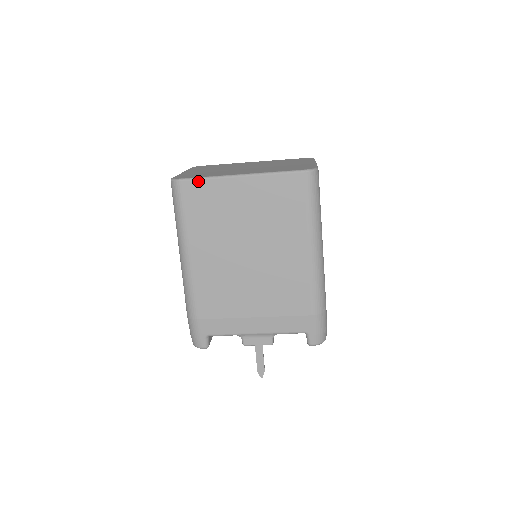
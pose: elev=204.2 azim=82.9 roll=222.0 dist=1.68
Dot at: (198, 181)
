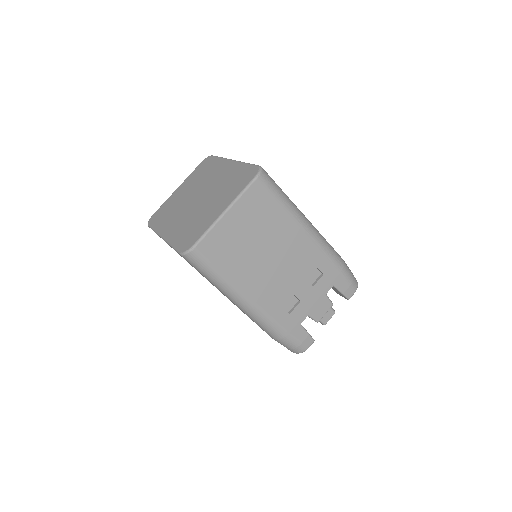
Dot at: occluded
